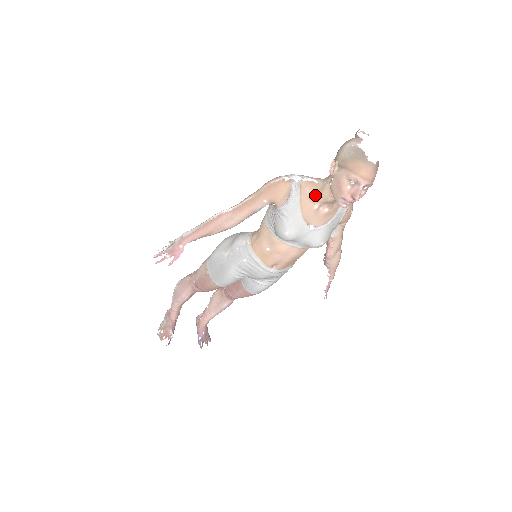
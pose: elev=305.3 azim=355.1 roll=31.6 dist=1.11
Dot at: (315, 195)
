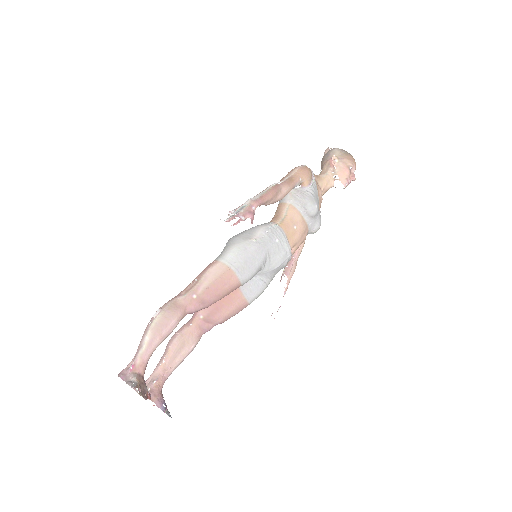
Dot at: (320, 183)
